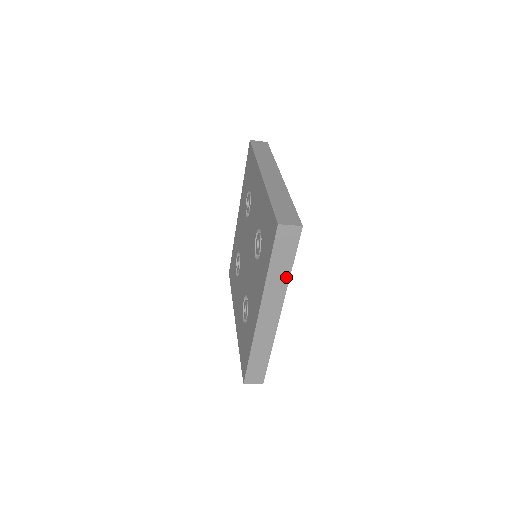
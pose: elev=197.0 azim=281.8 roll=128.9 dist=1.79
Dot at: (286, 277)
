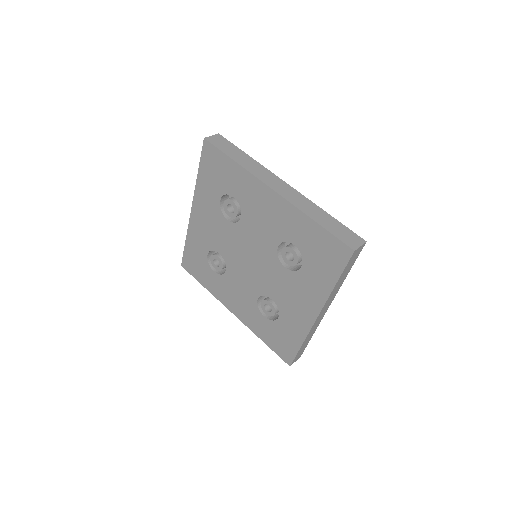
Dot at: (343, 281)
